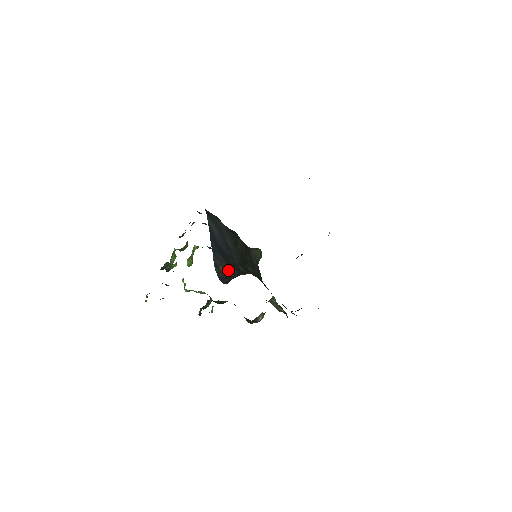
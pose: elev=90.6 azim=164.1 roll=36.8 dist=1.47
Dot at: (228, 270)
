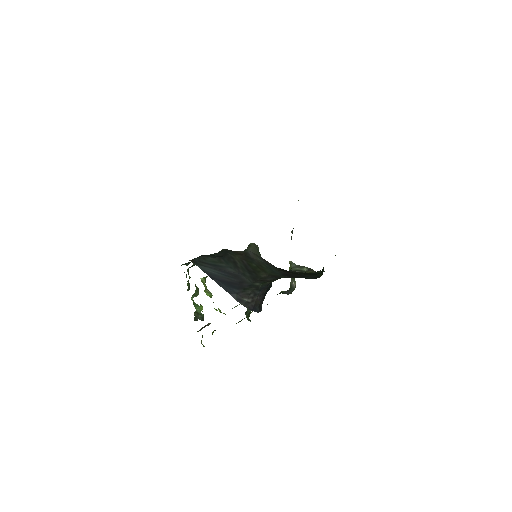
Dot at: (251, 297)
